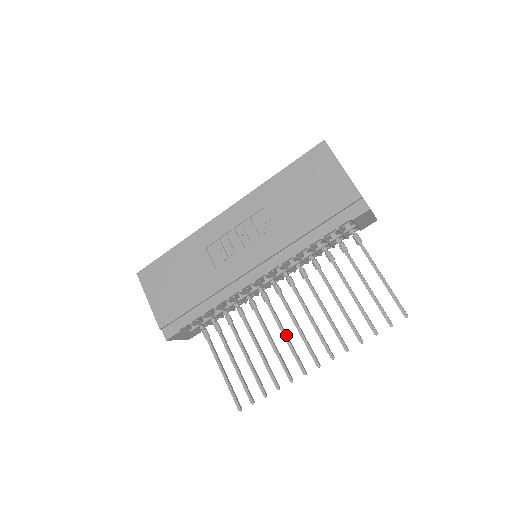
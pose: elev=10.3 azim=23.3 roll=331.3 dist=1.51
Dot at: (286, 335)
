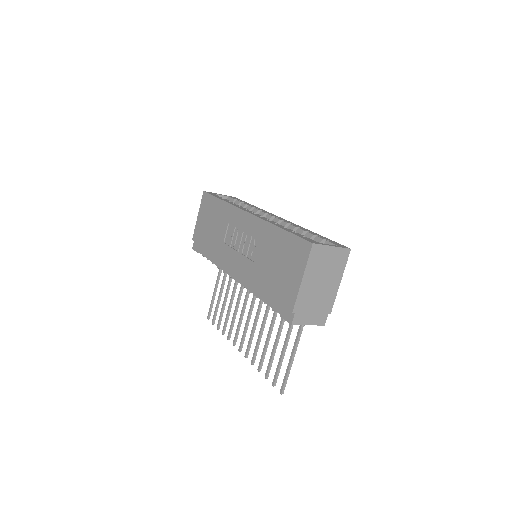
Dot at: (241, 316)
